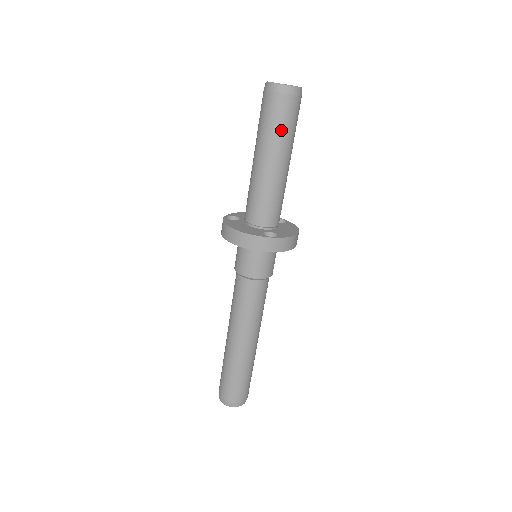
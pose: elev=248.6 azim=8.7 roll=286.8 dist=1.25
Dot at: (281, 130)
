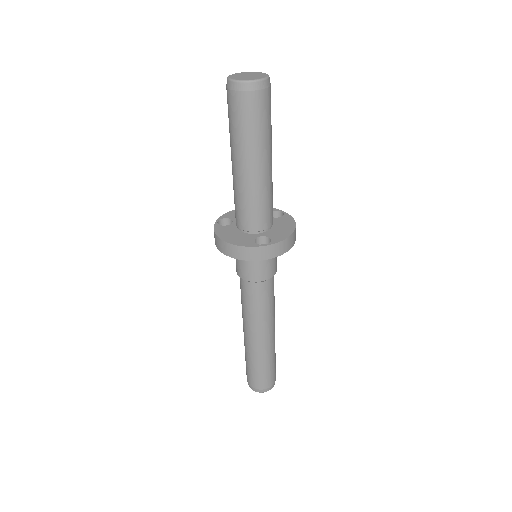
Dot at: (253, 131)
